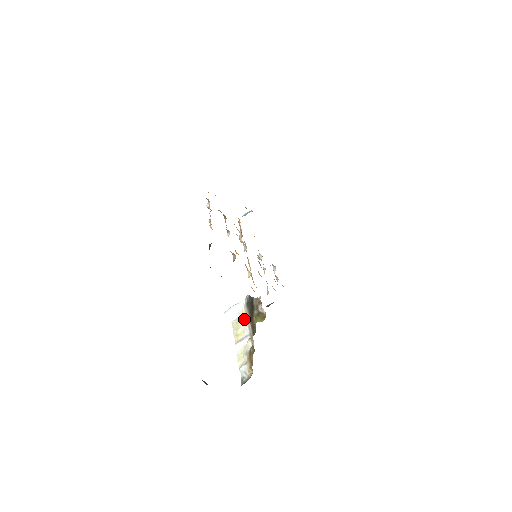
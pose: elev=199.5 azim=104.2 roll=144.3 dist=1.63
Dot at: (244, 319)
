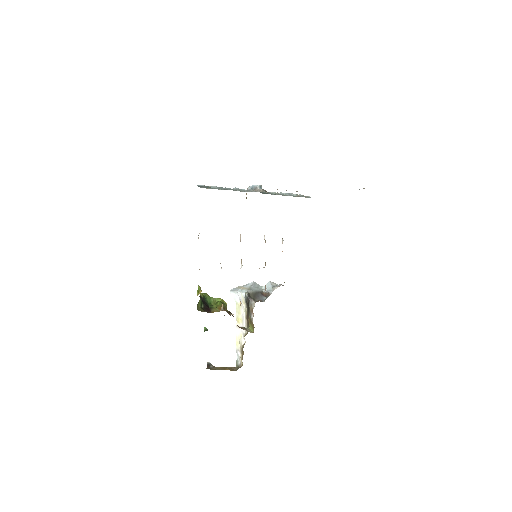
Dot at: (243, 310)
